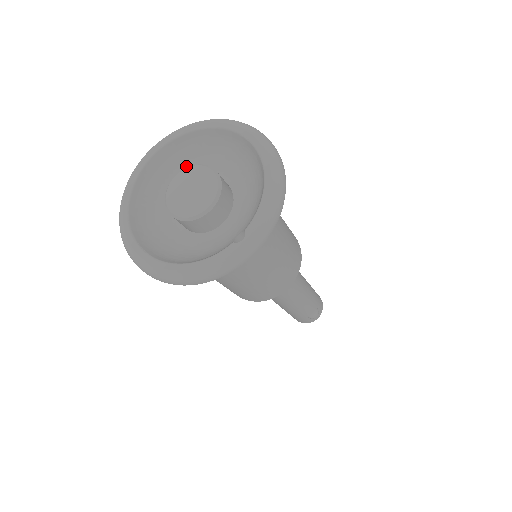
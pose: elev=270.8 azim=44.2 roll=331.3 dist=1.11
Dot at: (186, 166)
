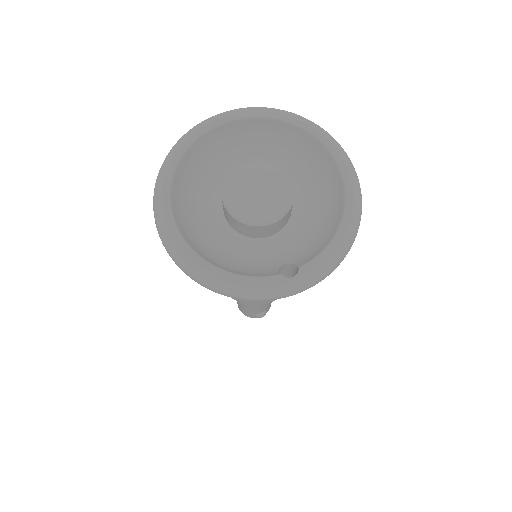
Dot at: (255, 150)
